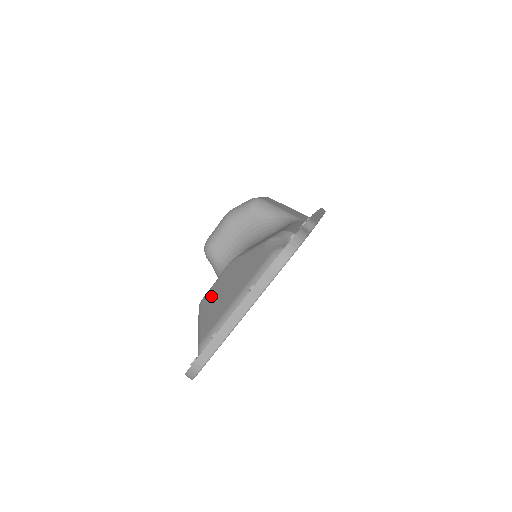
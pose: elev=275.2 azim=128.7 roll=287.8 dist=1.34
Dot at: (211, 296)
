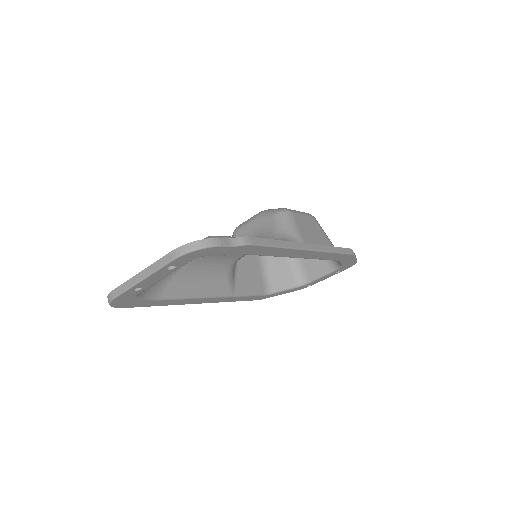
Dot at: occluded
